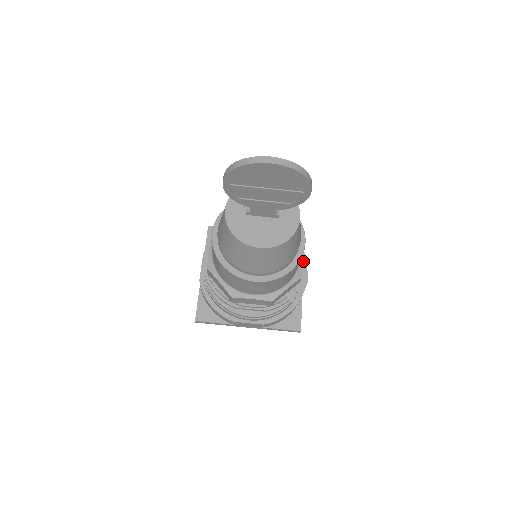
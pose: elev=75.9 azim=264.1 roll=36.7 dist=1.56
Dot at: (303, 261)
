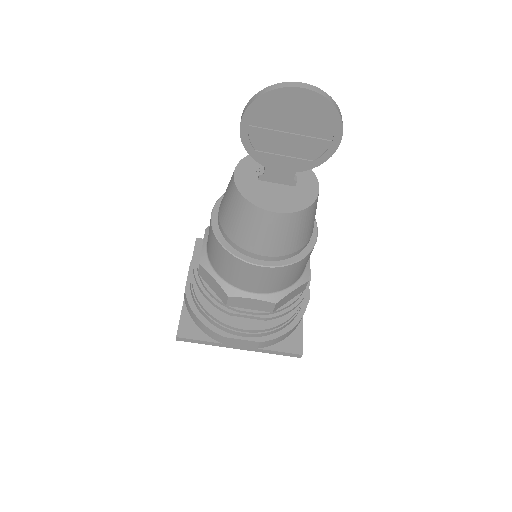
Dot at: occluded
